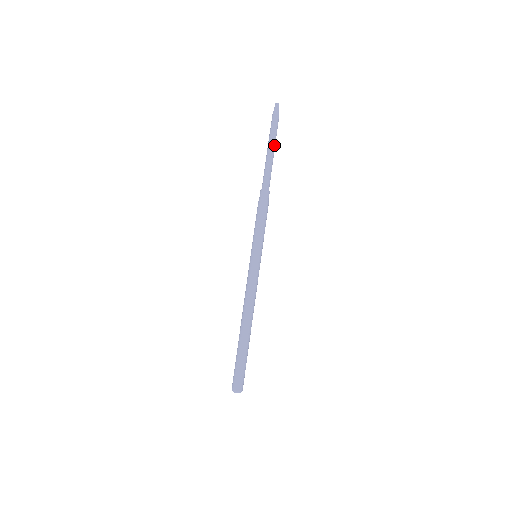
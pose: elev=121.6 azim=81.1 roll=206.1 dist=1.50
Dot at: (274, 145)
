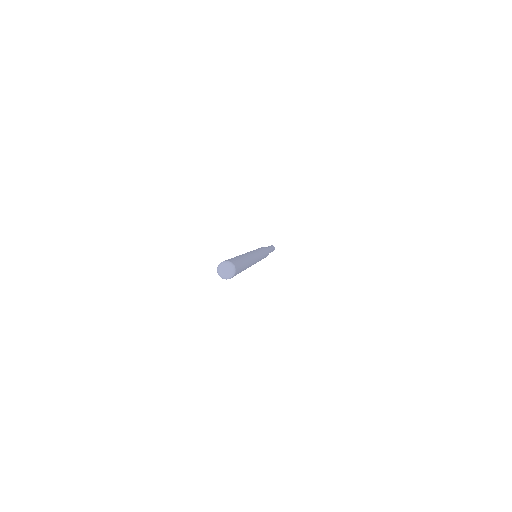
Dot at: (272, 248)
